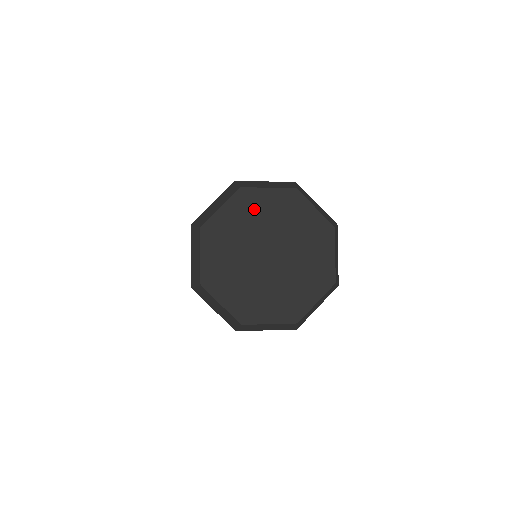
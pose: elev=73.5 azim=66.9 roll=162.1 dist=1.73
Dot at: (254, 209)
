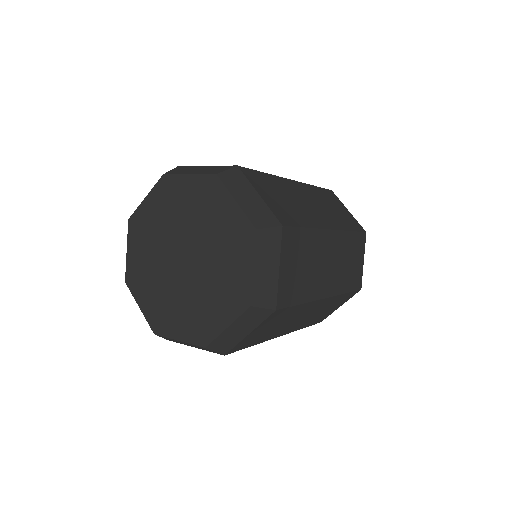
Dot at: (147, 227)
